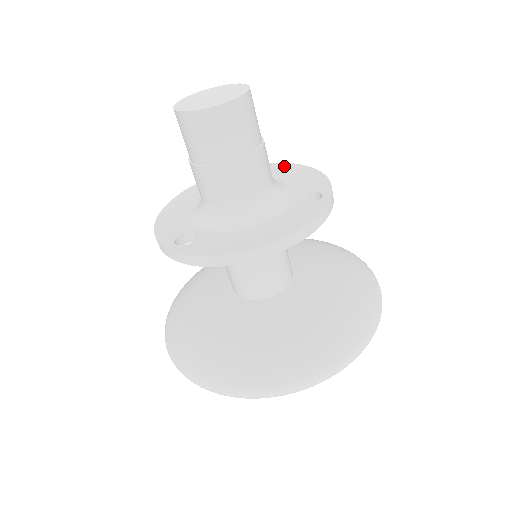
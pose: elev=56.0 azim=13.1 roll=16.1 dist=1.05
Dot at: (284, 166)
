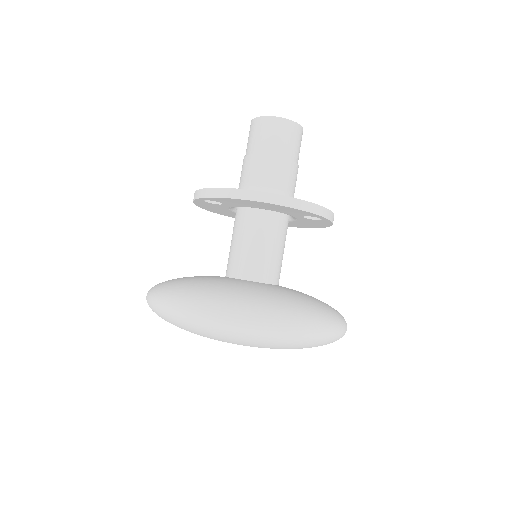
Dot at: occluded
